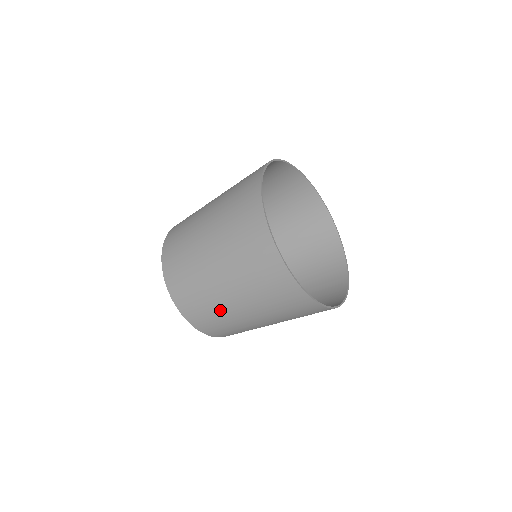
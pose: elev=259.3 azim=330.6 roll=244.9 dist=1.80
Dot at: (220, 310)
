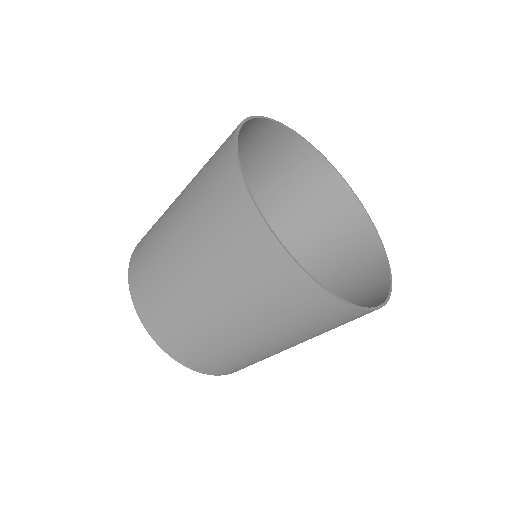
Dot at: (193, 319)
